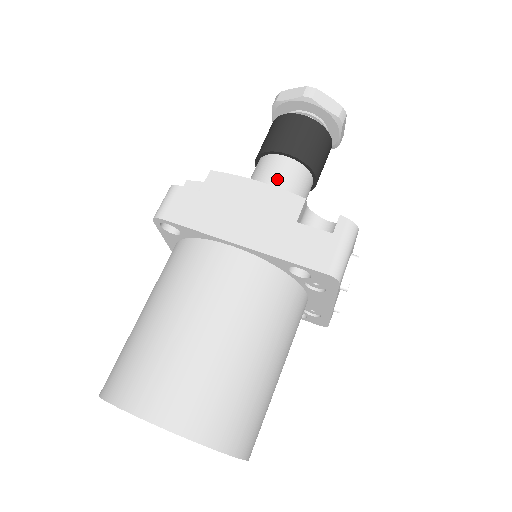
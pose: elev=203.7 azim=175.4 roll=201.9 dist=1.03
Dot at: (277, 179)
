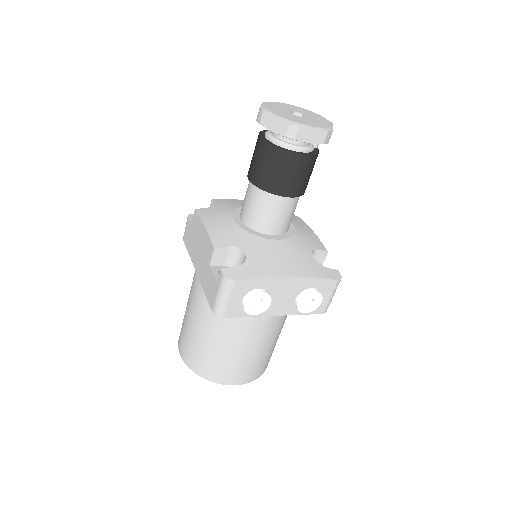
Dot at: (247, 204)
